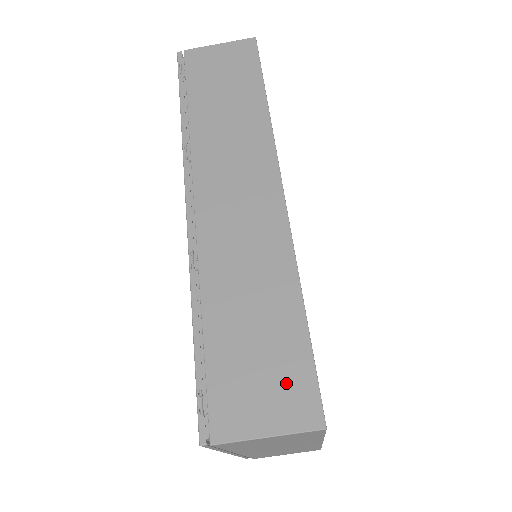
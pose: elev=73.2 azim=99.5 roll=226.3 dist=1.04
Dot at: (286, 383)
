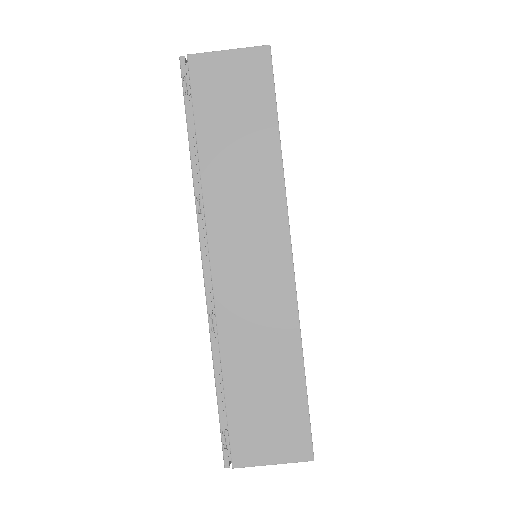
Dot at: (287, 429)
